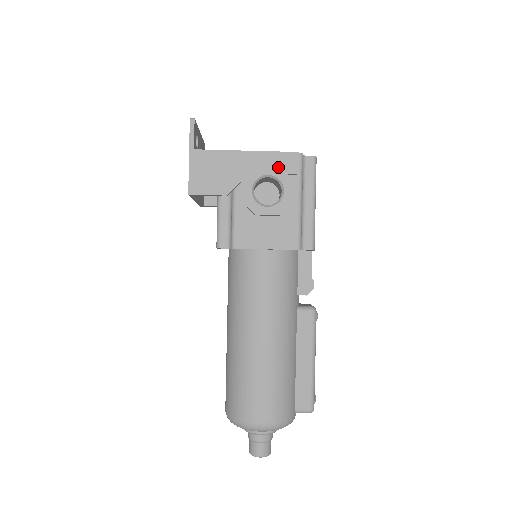
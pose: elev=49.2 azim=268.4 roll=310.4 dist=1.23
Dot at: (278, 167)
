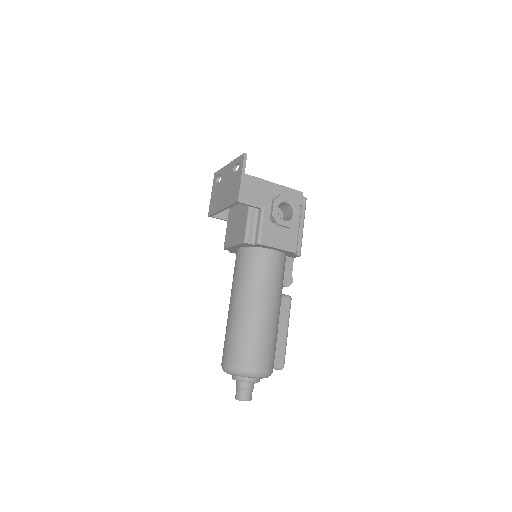
Dot at: (293, 198)
